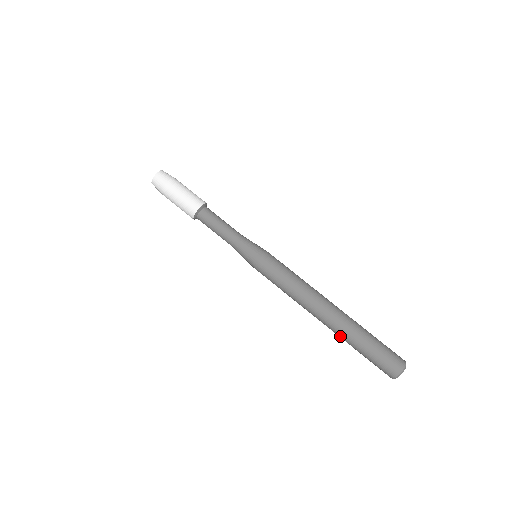
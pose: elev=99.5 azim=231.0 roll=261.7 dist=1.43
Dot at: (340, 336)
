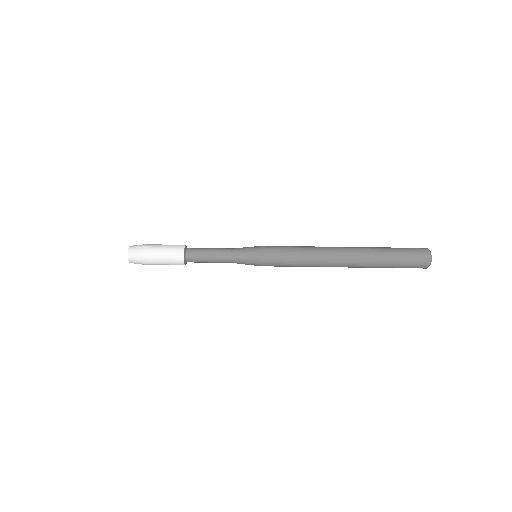
Dot at: (367, 258)
